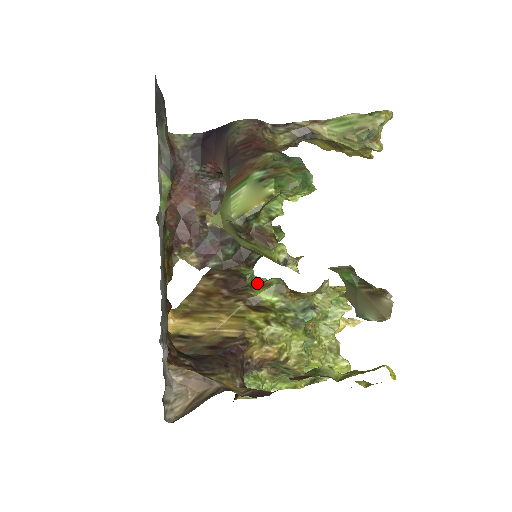
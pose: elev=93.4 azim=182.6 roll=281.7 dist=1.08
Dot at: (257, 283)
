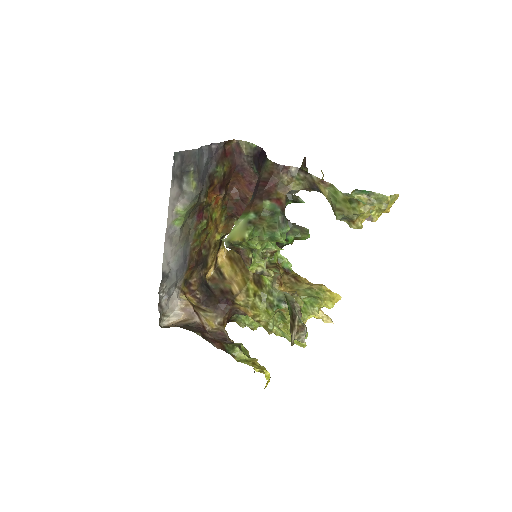
Dot at: (271, 264)
